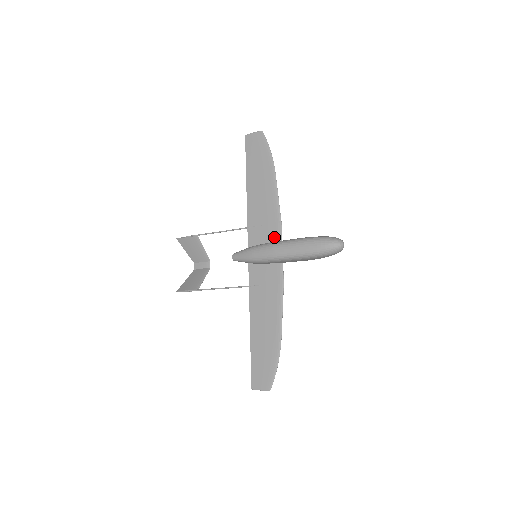
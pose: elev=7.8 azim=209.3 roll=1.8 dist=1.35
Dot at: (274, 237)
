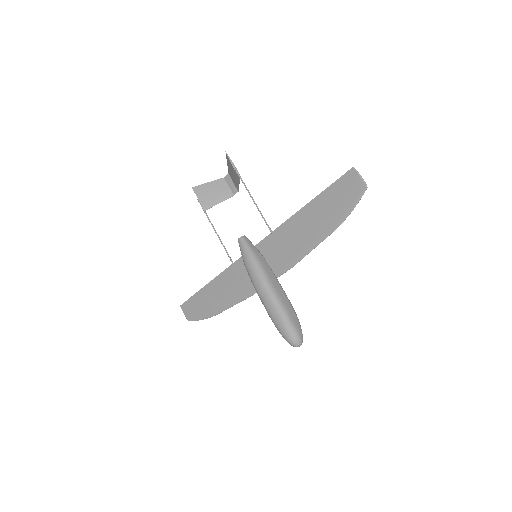
Dot at: (277, 267)
